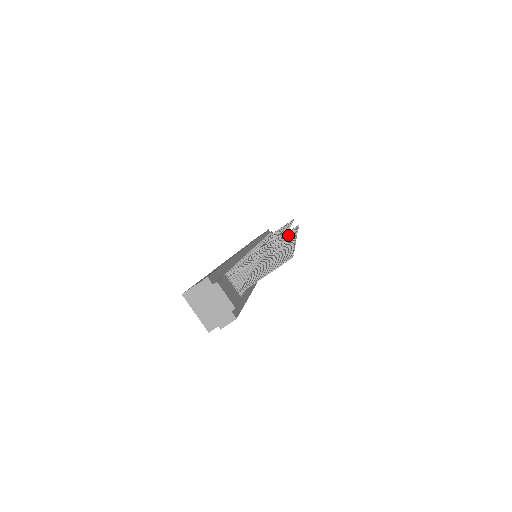
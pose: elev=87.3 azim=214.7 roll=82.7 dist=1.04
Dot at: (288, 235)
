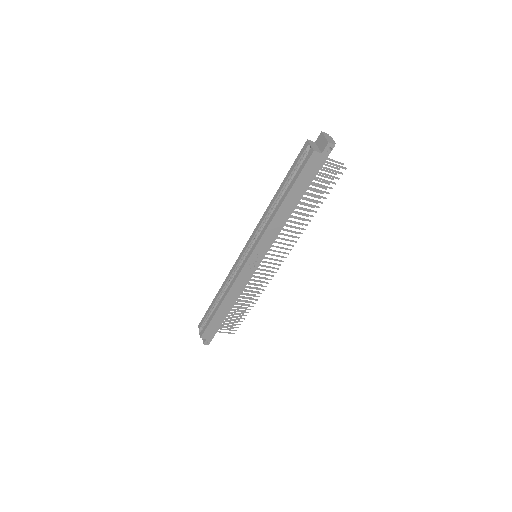
Dot at: occluded
